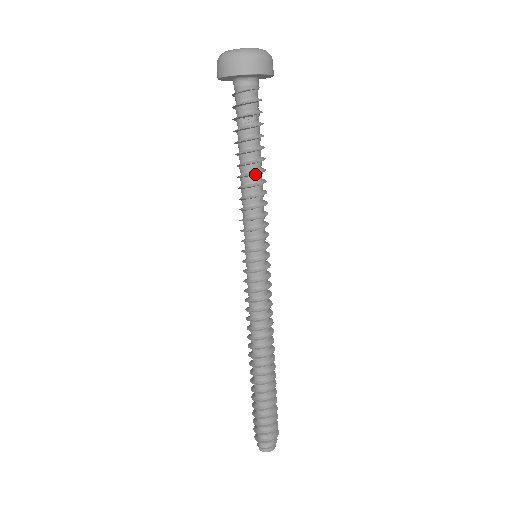
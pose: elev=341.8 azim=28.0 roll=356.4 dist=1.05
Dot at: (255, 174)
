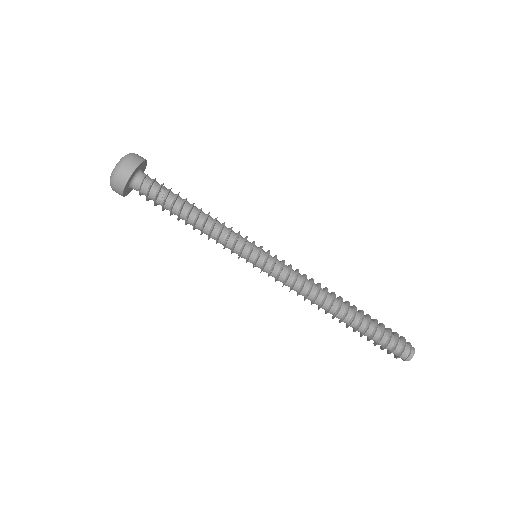
Dot at: (198, 215)
